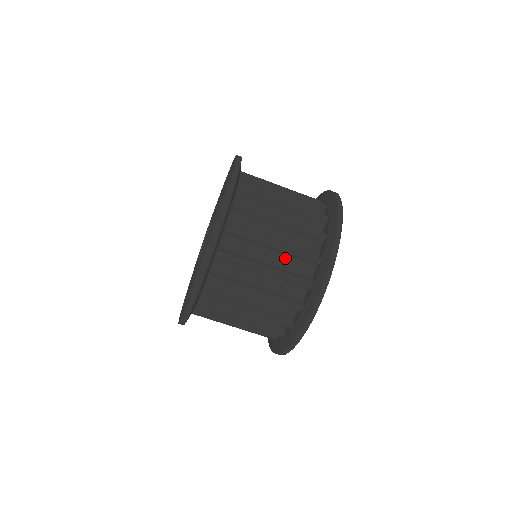
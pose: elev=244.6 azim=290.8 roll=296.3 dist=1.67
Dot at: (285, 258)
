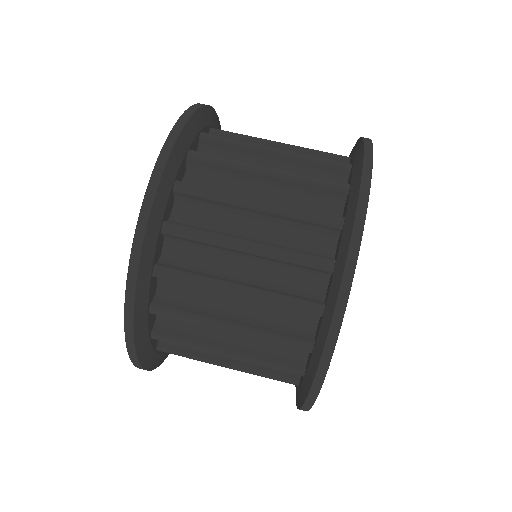
Dot at: occluded
